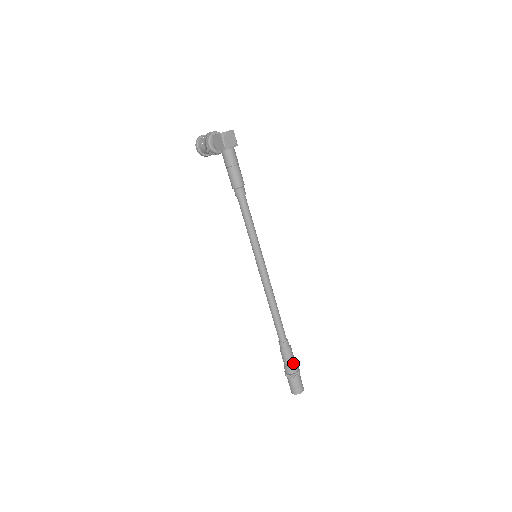
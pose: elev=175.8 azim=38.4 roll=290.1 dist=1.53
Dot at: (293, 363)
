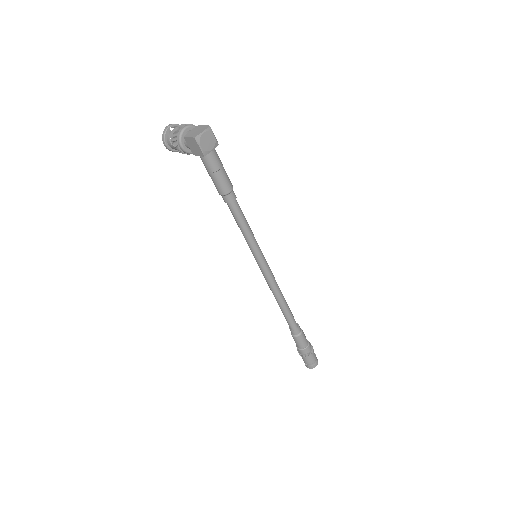
Dot at: (306, 345)
